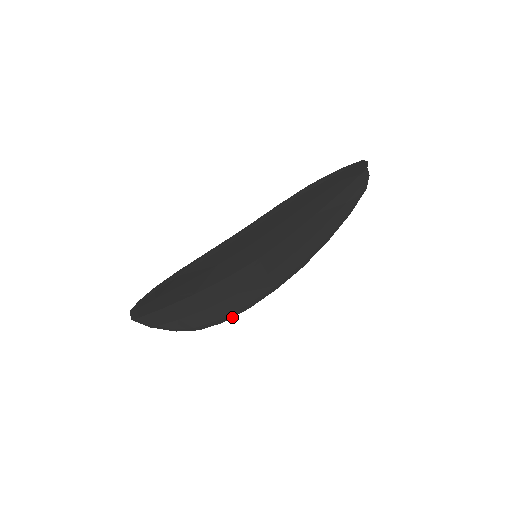
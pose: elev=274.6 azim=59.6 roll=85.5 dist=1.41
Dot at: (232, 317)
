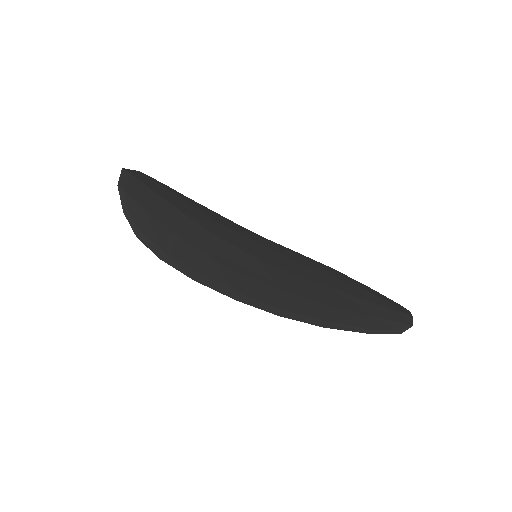
Dot at: occluded
